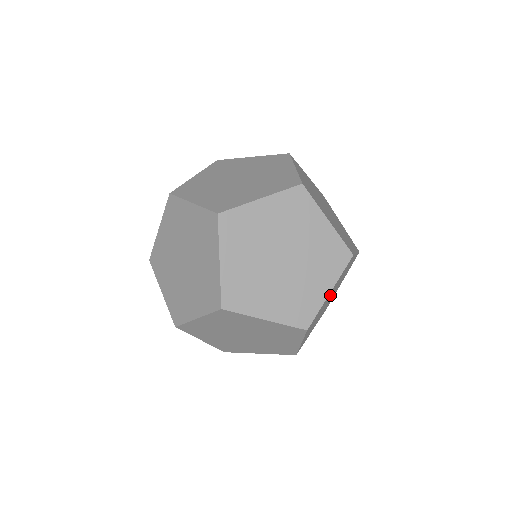
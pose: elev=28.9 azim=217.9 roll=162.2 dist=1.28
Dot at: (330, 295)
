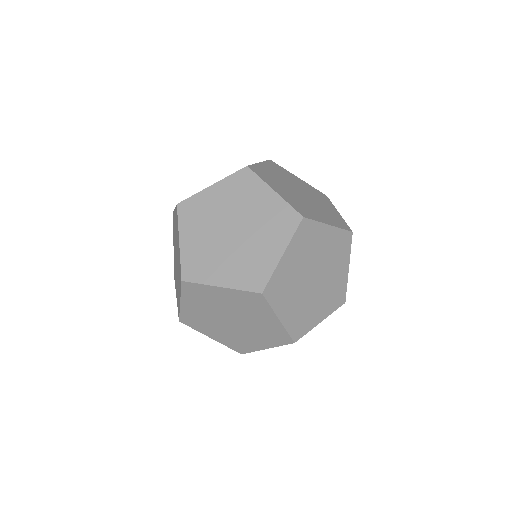
Dot at: occluded
